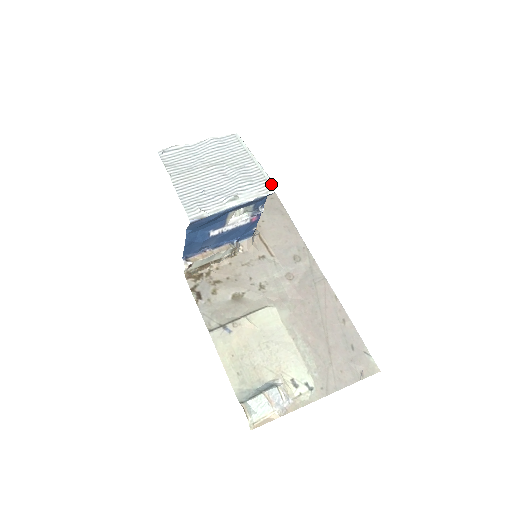
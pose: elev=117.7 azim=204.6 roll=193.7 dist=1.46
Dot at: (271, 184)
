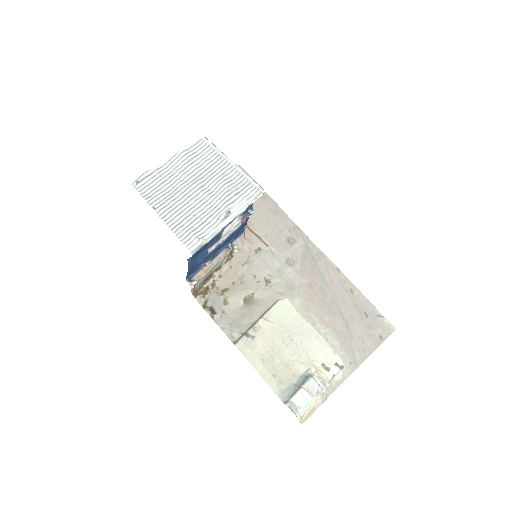
Dot at: (257, 187)
